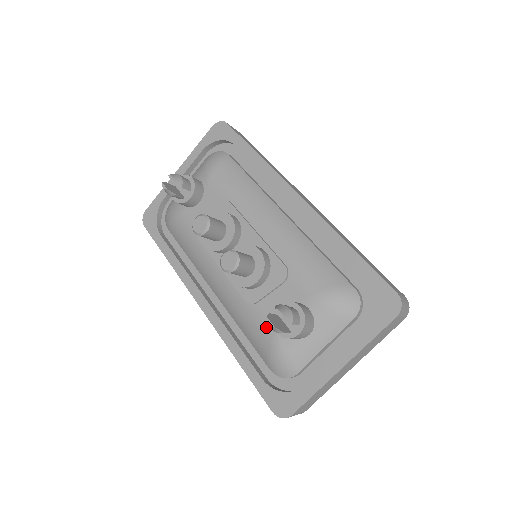
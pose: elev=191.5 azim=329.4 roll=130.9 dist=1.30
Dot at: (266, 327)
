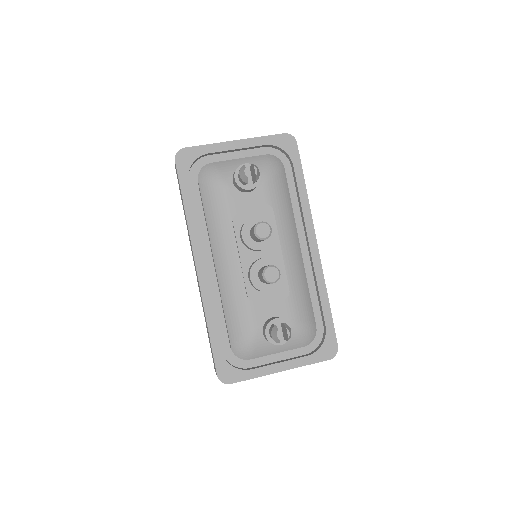
Dot at: (252, 322)
